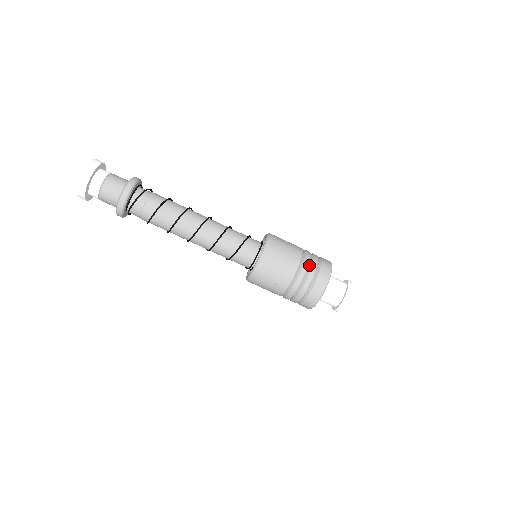
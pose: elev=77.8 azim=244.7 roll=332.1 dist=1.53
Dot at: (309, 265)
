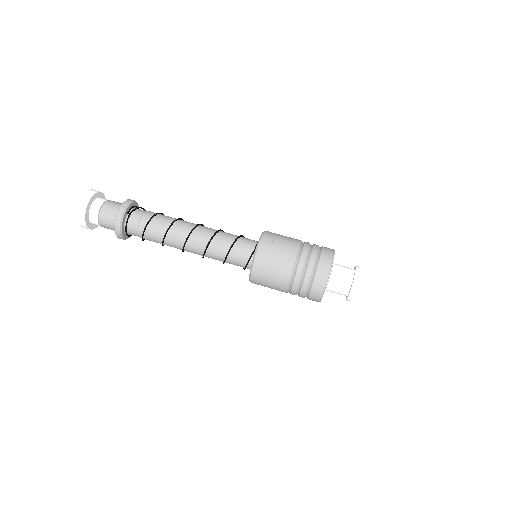
Dot at: occluded
